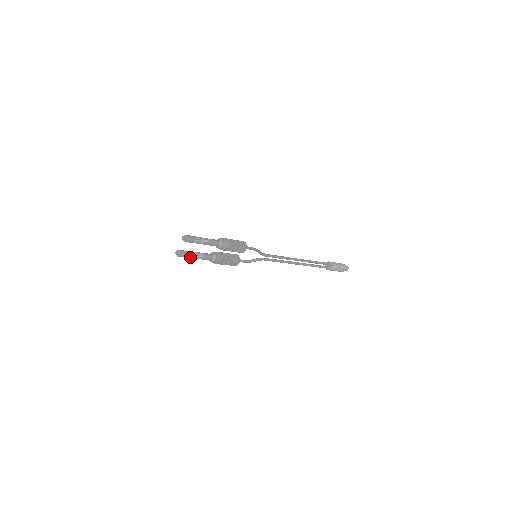
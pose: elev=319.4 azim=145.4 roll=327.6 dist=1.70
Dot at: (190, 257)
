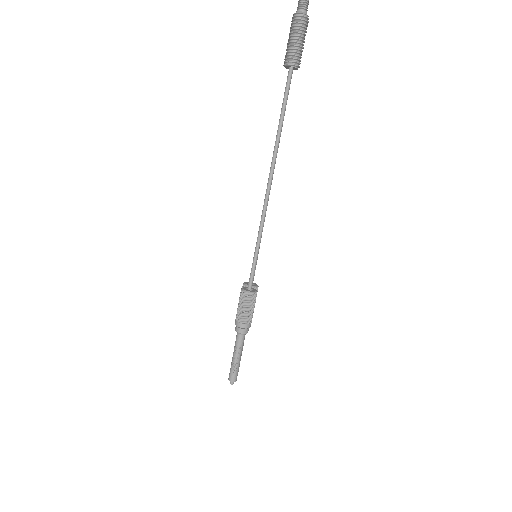
Dot at: occluded
